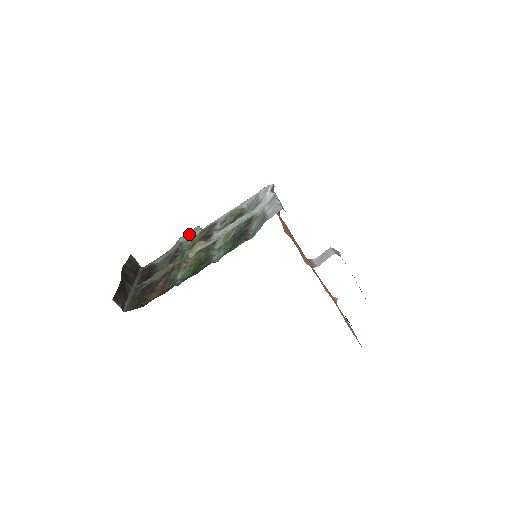
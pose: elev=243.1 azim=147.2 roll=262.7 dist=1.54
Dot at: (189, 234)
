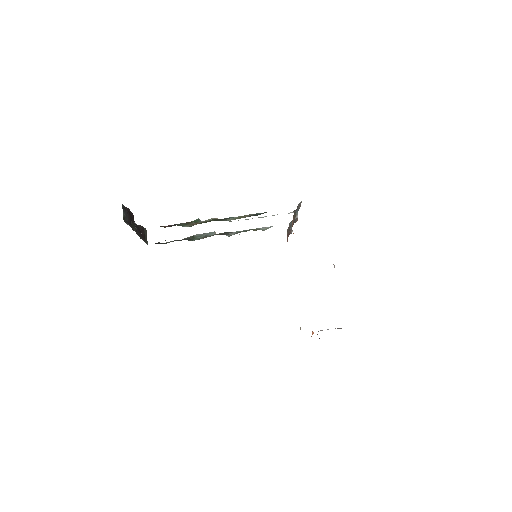
Dot at: (204, 233)
